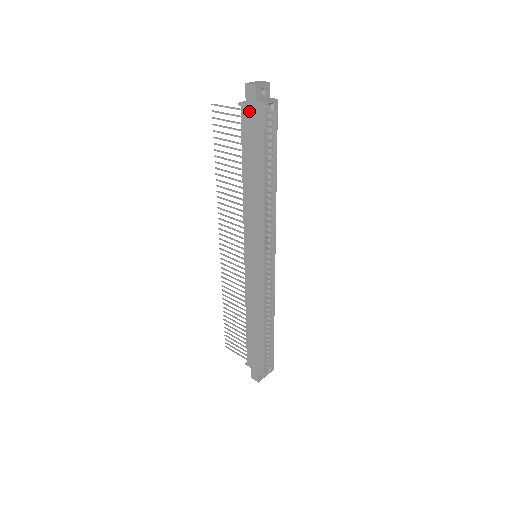
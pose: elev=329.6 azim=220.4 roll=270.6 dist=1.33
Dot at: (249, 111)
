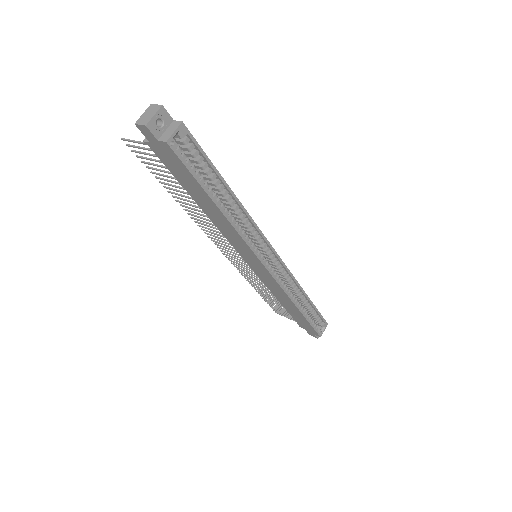
Dot at: (158, 149)
